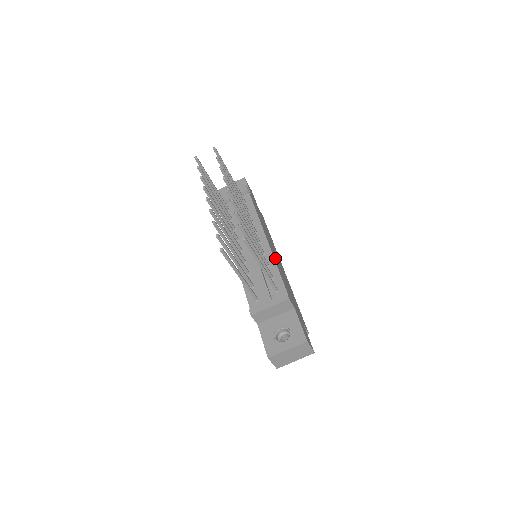
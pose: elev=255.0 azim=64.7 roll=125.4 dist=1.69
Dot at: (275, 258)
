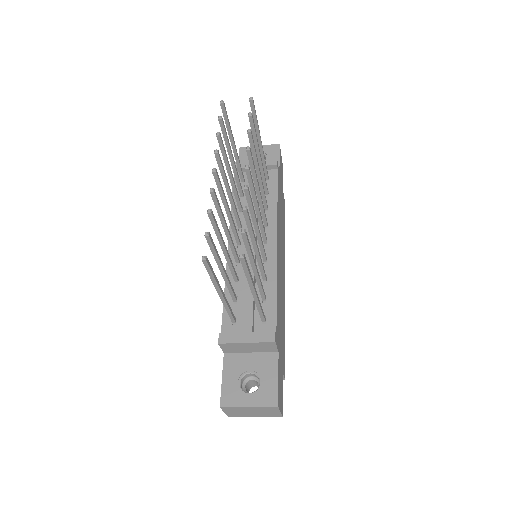
Dot at: (278, 271)
